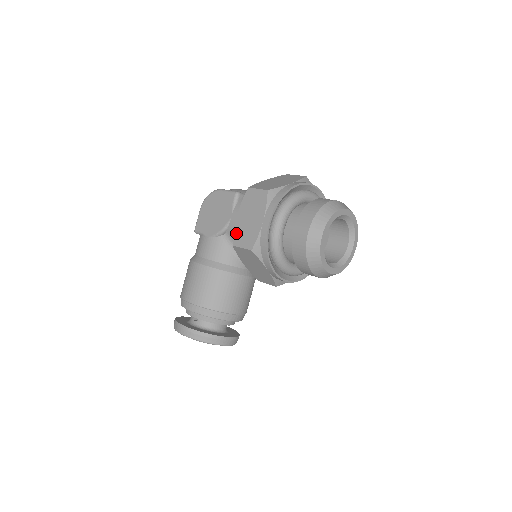
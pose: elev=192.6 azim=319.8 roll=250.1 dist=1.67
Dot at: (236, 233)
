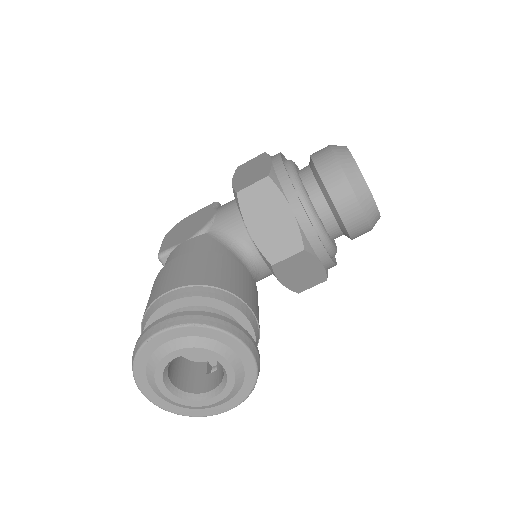
Dot at: (237, 186)
